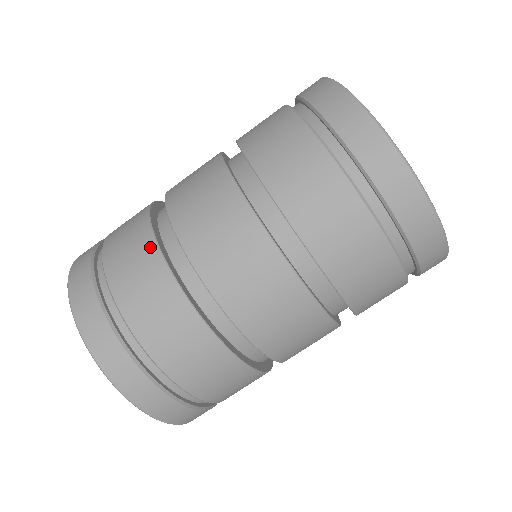
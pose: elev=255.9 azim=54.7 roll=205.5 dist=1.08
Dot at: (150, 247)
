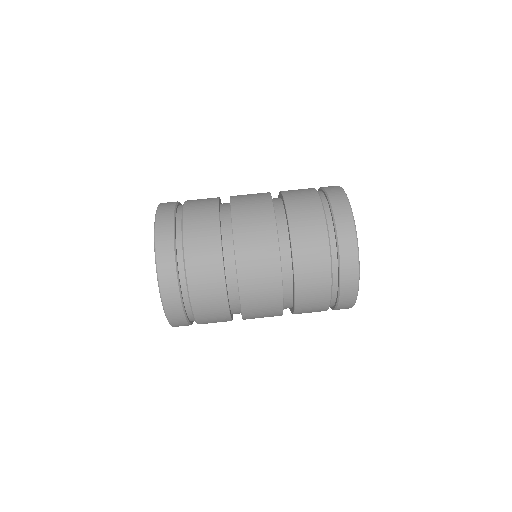
Dot at: occluded
